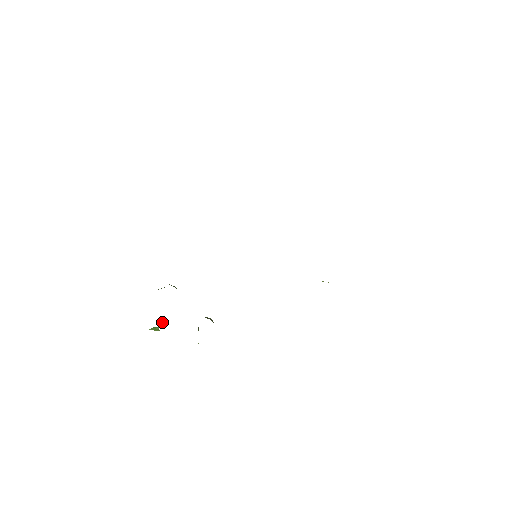
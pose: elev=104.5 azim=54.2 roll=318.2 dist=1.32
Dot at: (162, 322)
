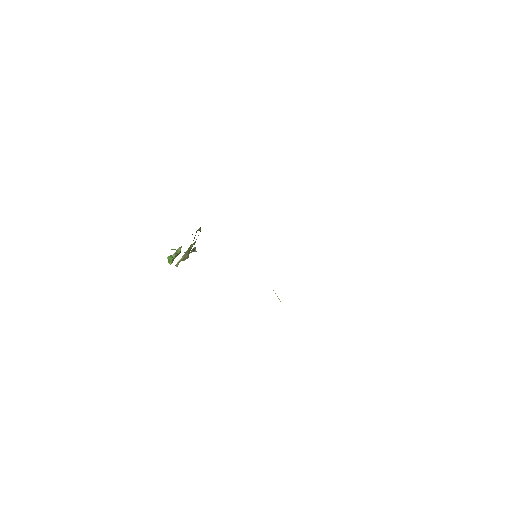
Dot at: (176, 252)
